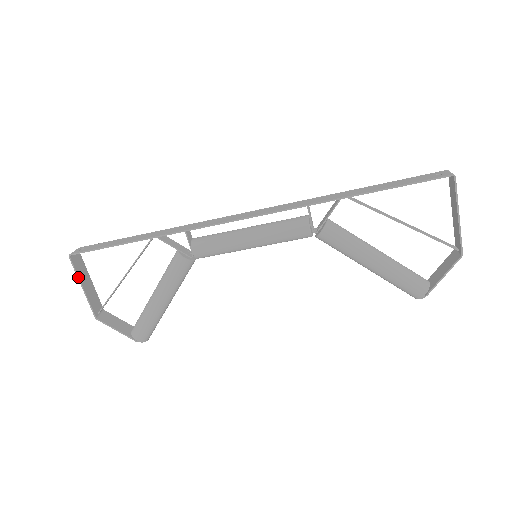
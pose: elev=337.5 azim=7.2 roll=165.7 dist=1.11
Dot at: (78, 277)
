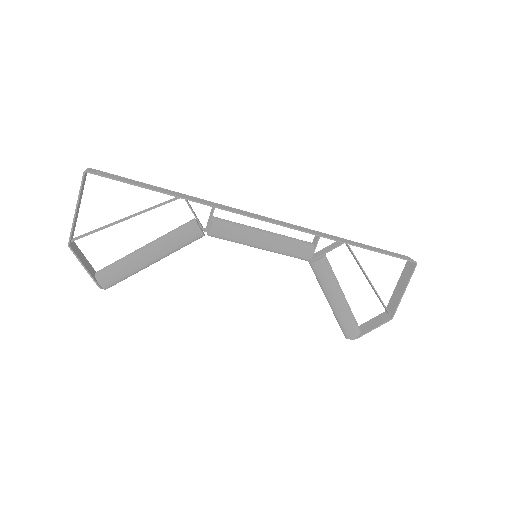
Dot at: (79, 197)
